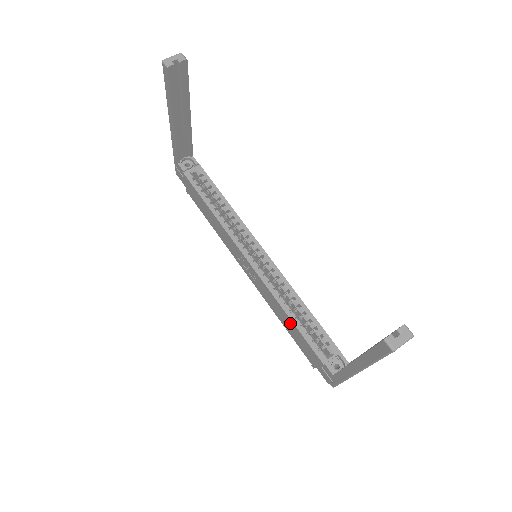
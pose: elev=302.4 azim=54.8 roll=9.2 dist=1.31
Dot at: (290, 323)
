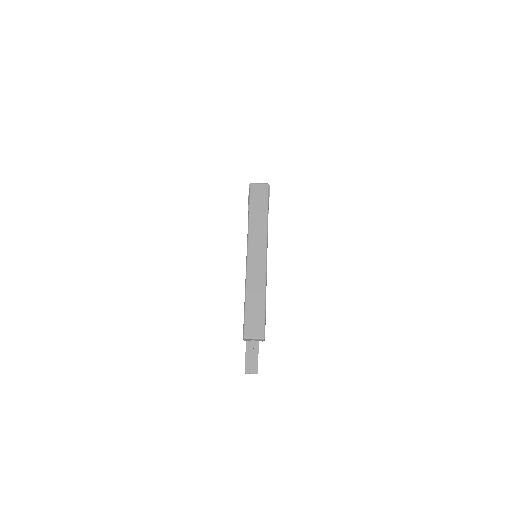
Dot at: occluded
